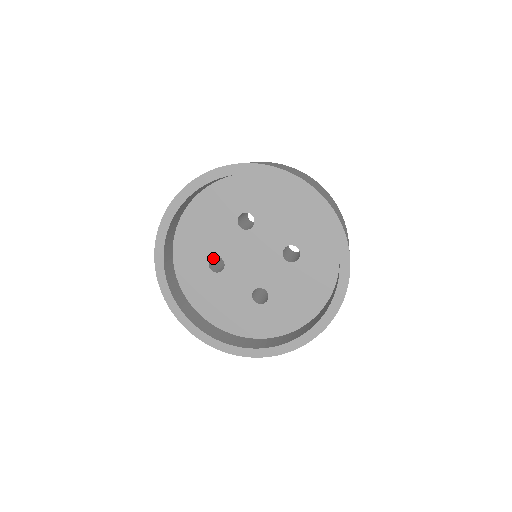
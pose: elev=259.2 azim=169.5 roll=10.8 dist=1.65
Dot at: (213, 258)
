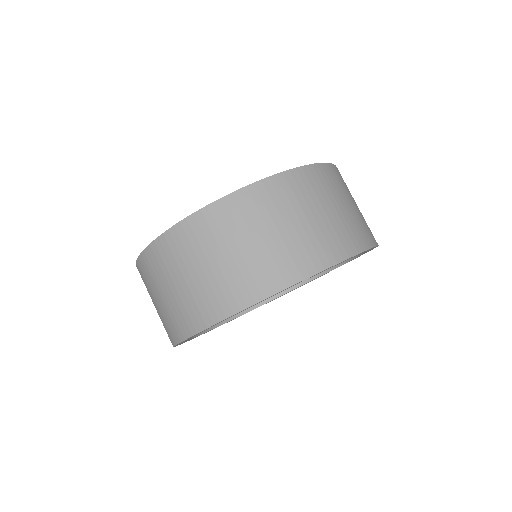
Dot at: occluded
